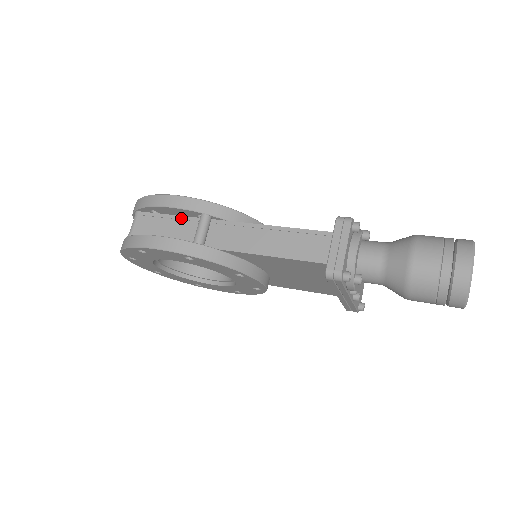
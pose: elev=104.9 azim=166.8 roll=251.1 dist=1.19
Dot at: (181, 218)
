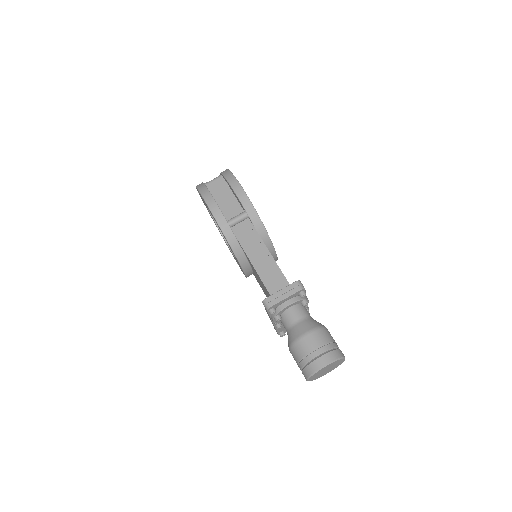
Dot at: (237, 202)
